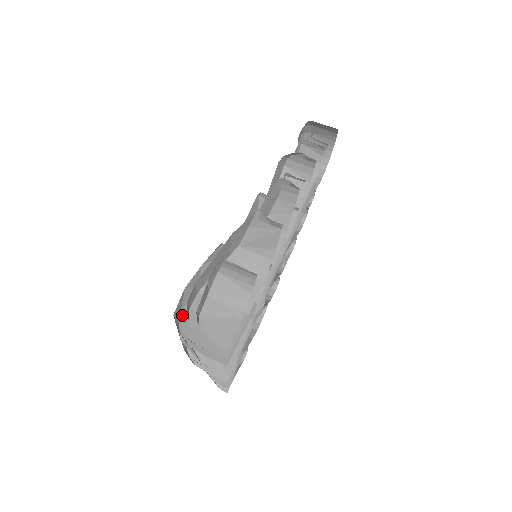
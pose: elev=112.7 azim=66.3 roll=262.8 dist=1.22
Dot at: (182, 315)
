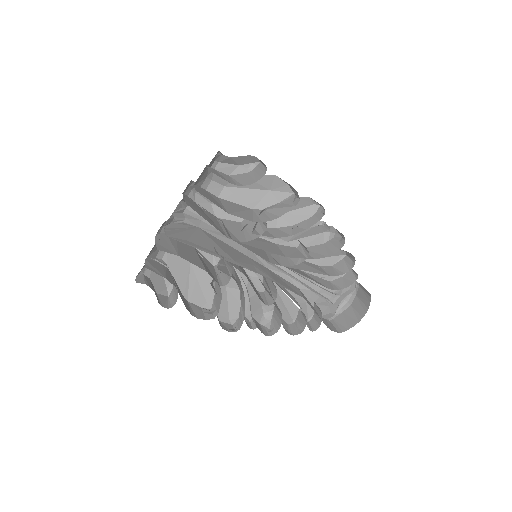
Dot at: (194, 202)
